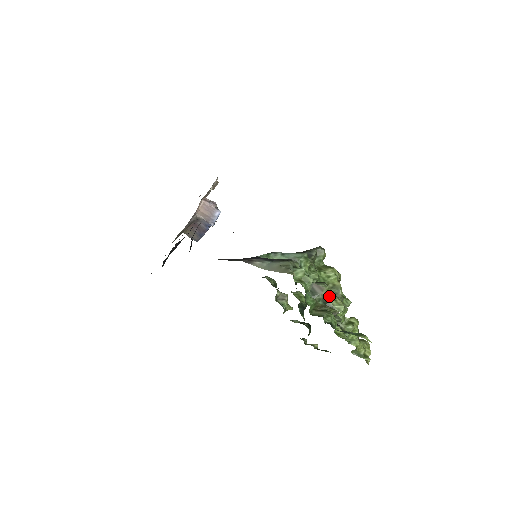
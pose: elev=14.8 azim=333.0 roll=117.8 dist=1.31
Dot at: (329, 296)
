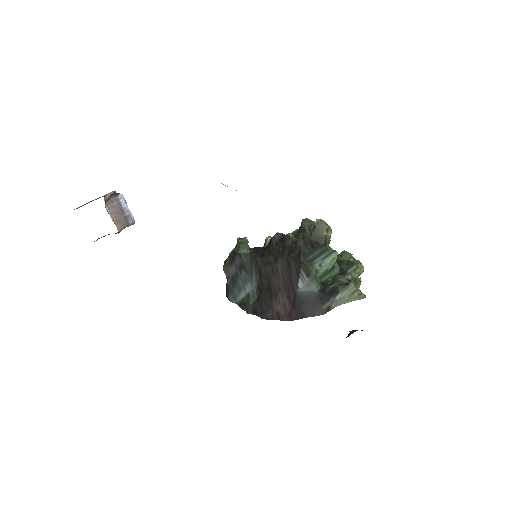
Dot at: occluded
